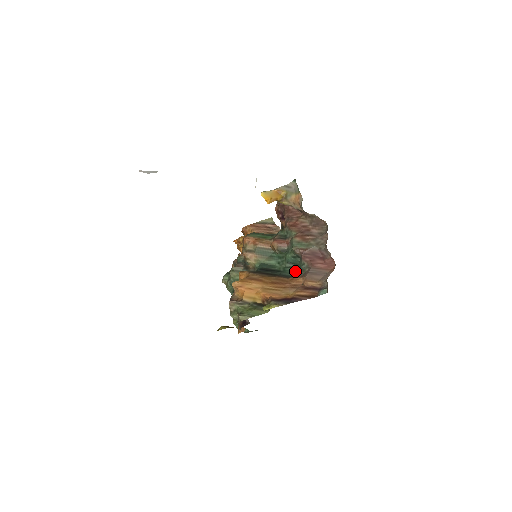
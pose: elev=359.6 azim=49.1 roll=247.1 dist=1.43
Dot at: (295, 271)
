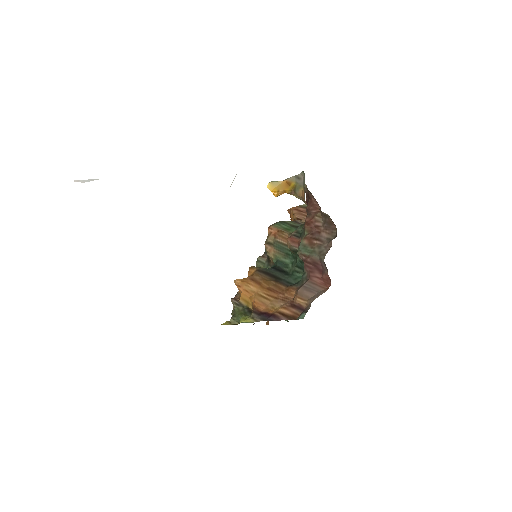
Dot at: (300, 278)
